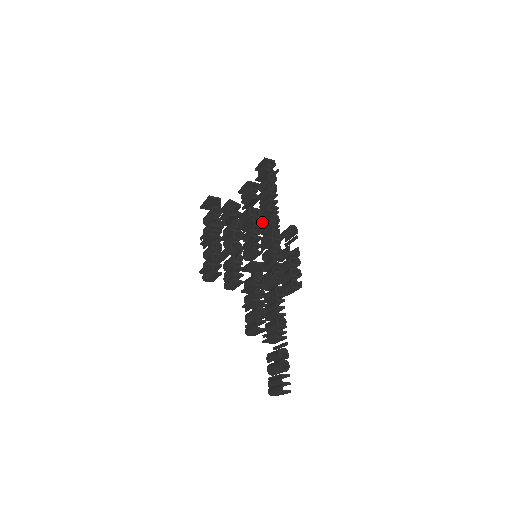
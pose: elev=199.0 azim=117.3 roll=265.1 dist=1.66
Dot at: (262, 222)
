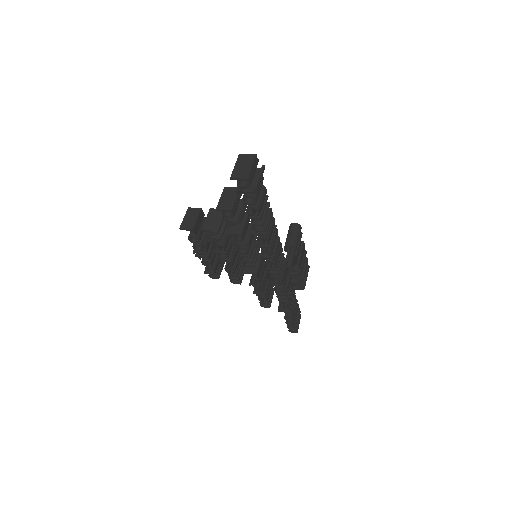
Dot at: (247, 245)
